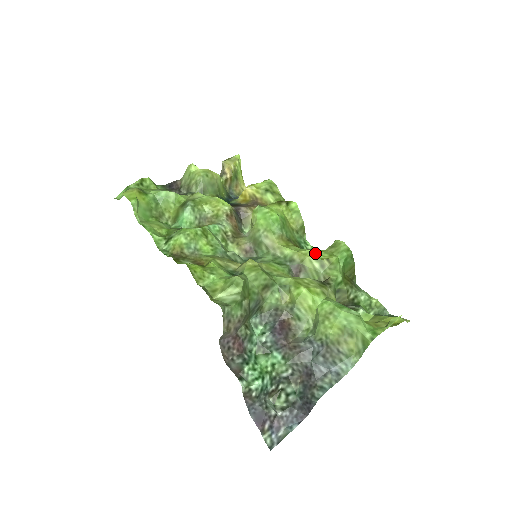
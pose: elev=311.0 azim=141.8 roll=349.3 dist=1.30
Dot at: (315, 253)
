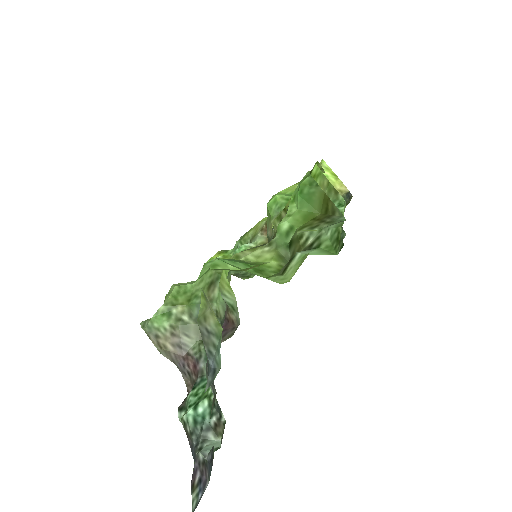
Dot at: (281, 211)
